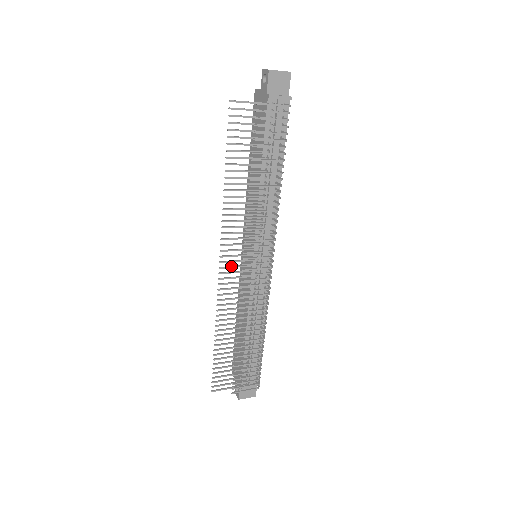
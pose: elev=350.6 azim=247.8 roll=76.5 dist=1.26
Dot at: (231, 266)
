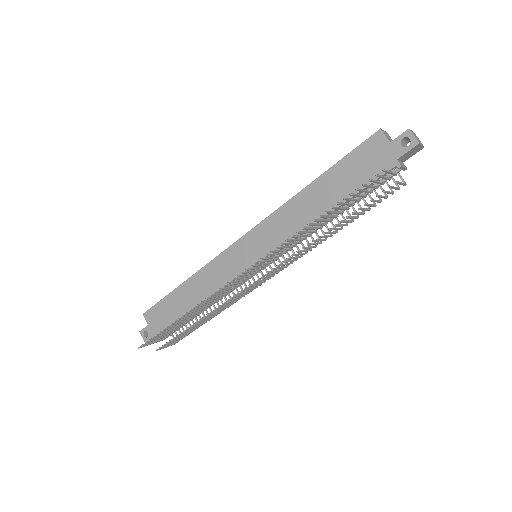
Dot at: (245, 275)
